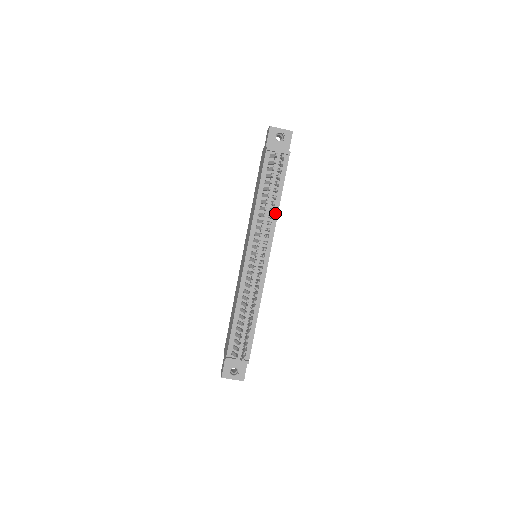
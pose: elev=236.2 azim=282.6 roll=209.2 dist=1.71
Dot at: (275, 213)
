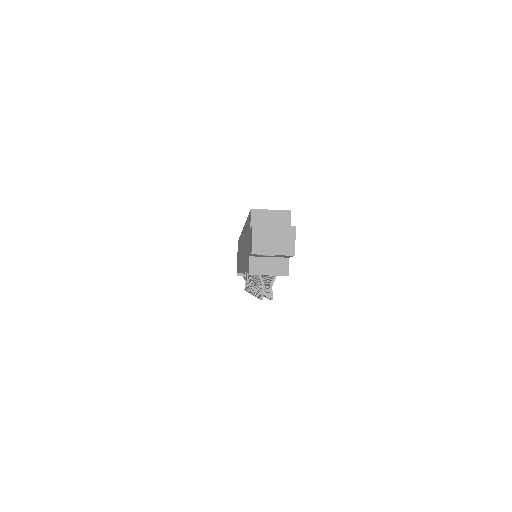
Dot at: occluded
